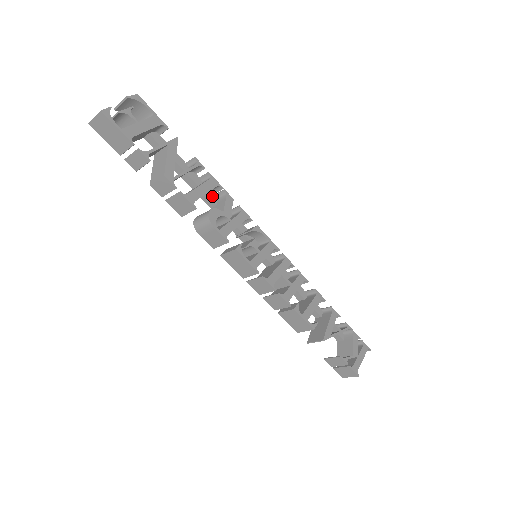
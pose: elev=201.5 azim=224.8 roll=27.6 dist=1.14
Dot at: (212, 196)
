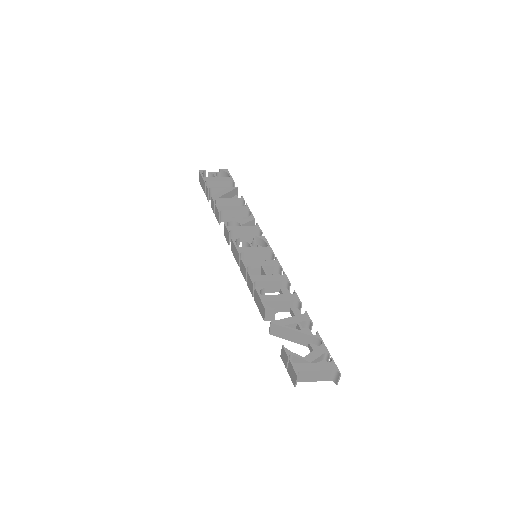
Dot at: occluded
